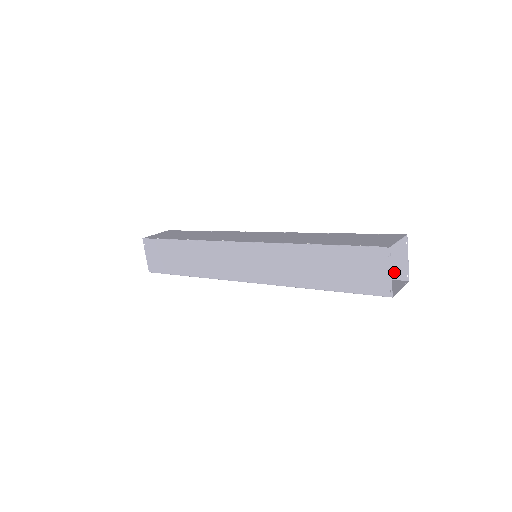
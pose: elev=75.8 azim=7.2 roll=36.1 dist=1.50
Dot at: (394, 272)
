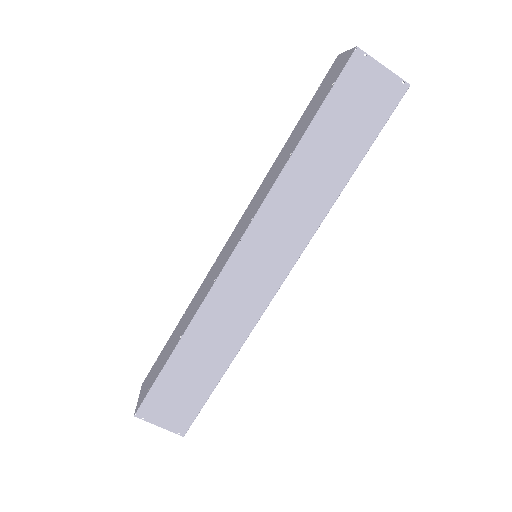
Dot at: occluded
